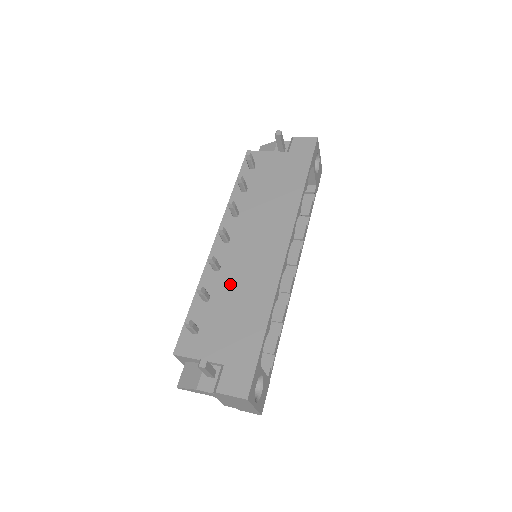
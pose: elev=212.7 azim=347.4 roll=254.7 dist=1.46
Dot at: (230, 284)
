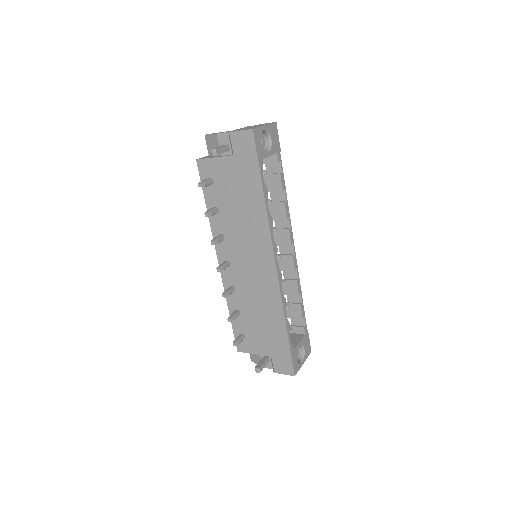
Dot at: (248, 301)
